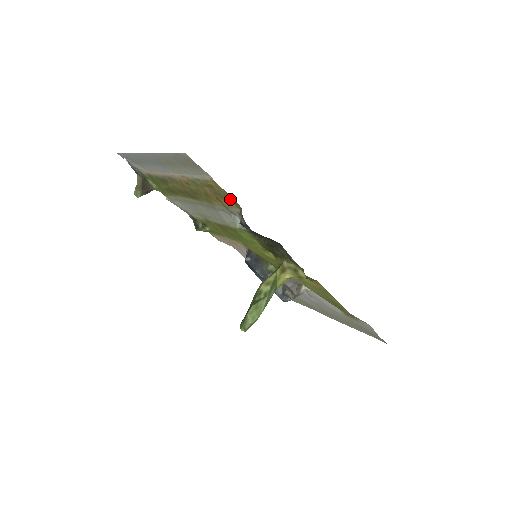
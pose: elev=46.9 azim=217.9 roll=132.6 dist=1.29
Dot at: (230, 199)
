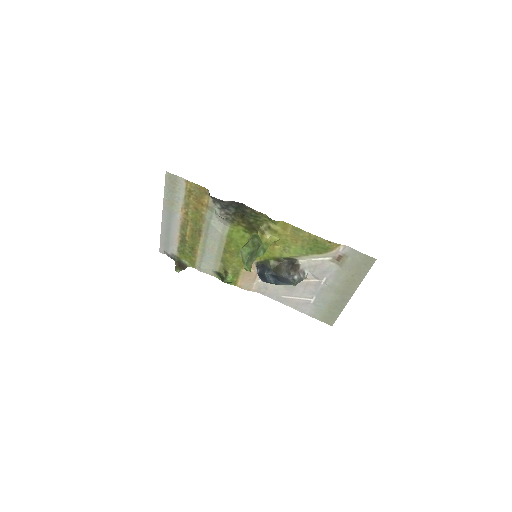
Dot at: (201, 190)
